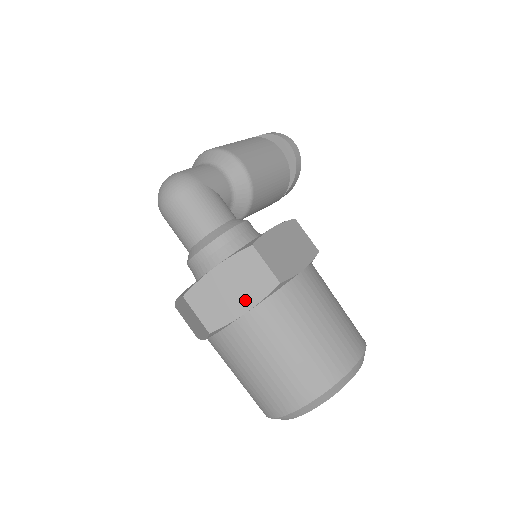
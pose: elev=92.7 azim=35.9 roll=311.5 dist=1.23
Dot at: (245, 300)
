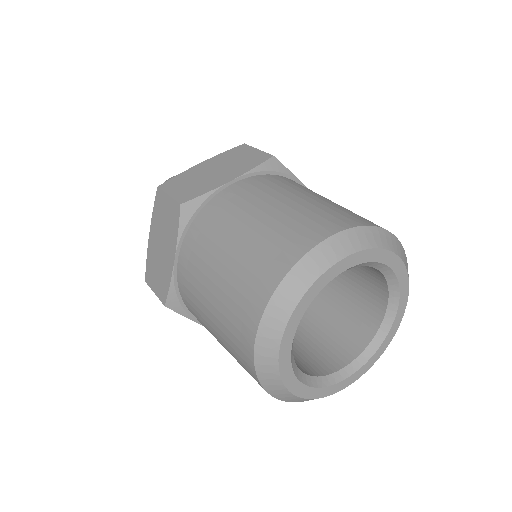
Dot at: (231, 173)
